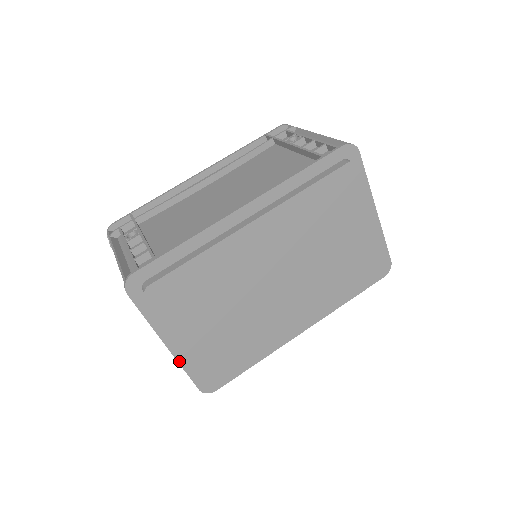
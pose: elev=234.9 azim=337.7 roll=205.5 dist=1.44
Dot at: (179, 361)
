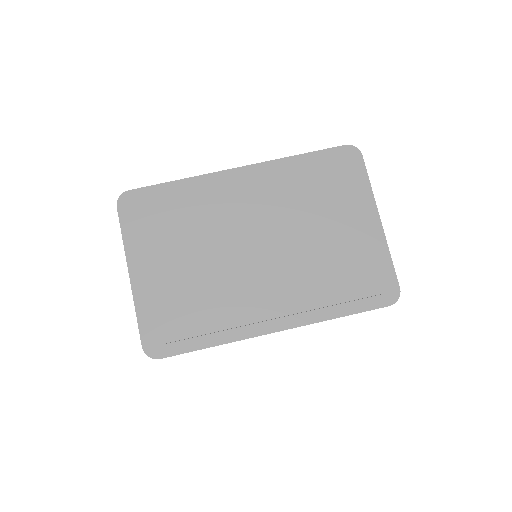
Dot at: (135, 299)
